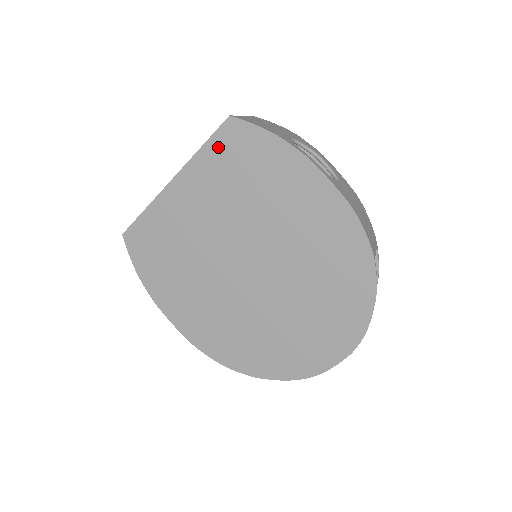
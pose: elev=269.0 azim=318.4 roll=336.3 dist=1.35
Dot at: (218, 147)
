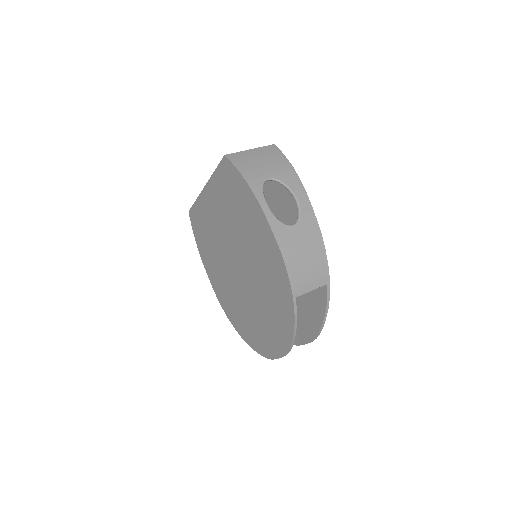
Dot at: (221, 175)
